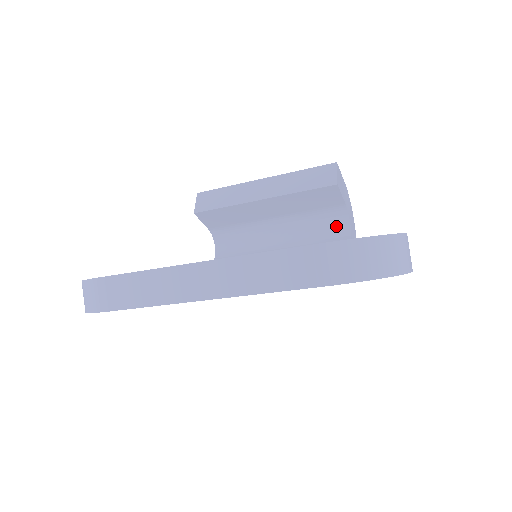
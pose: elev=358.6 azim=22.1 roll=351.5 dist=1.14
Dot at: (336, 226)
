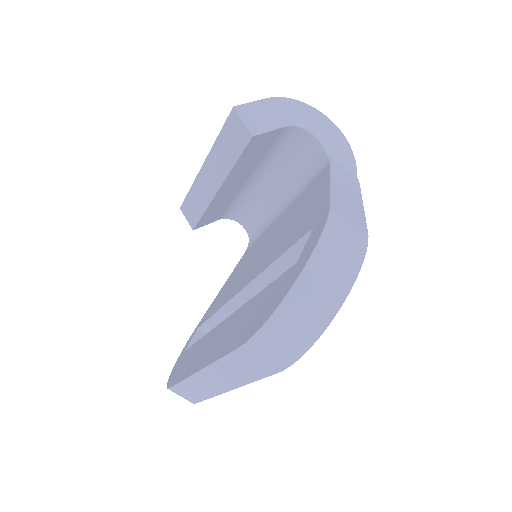
Dot at: (302, 145)
